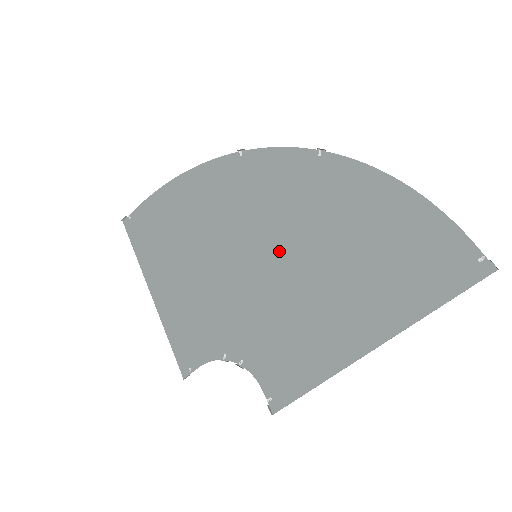
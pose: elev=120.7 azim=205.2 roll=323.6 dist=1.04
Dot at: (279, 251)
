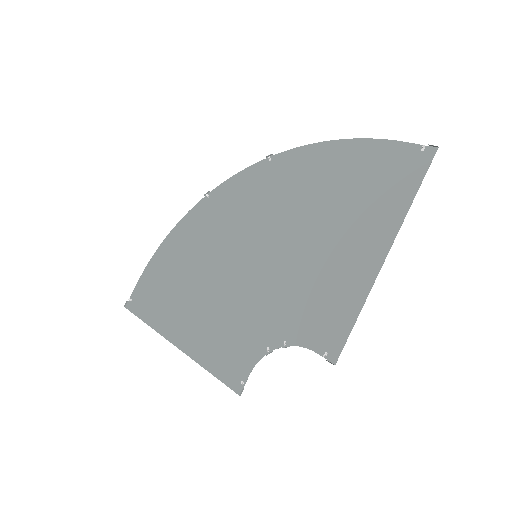
Dot at: (273, 240)
